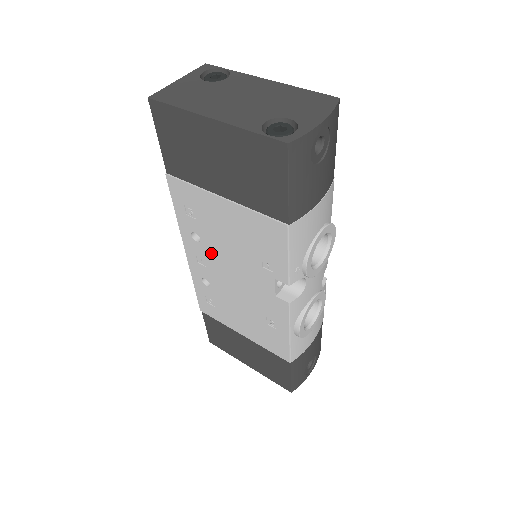
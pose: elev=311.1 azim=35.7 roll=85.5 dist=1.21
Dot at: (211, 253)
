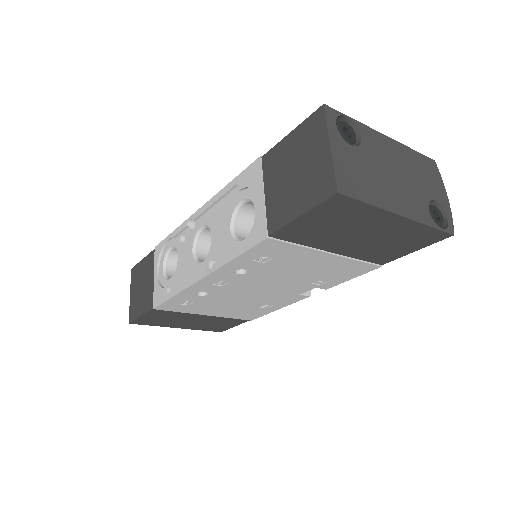
Dot at: (249, 279)
